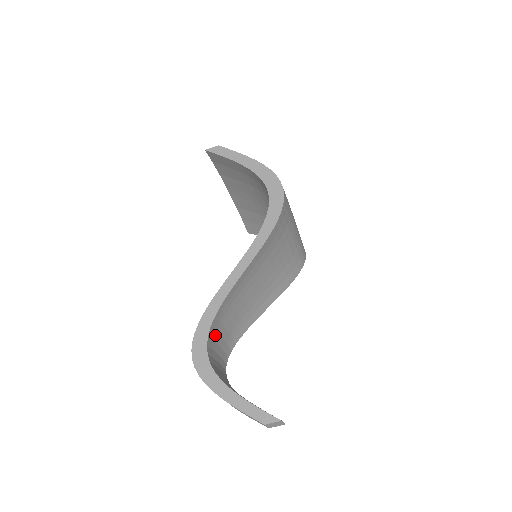
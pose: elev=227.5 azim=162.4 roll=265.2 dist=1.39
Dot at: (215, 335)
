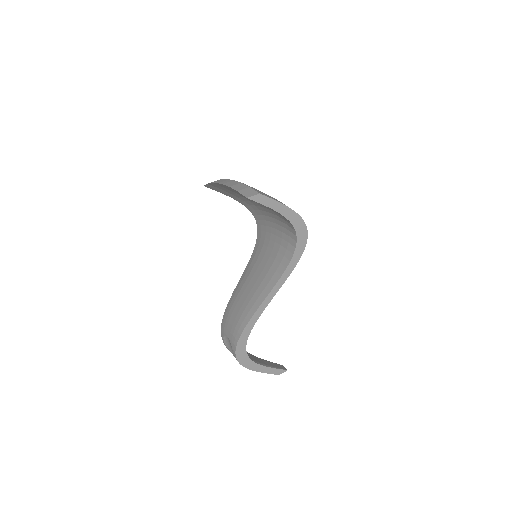
Dot at: occluded
